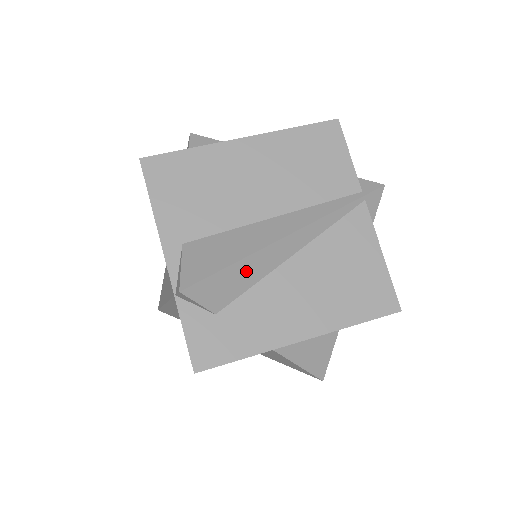
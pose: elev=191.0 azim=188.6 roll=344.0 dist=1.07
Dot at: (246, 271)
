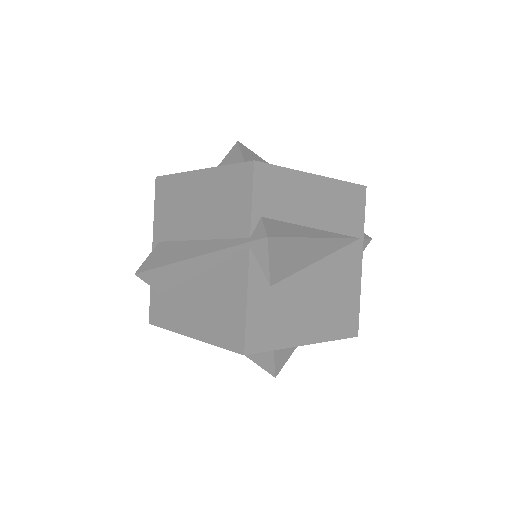
Dot at: (169, 274)
